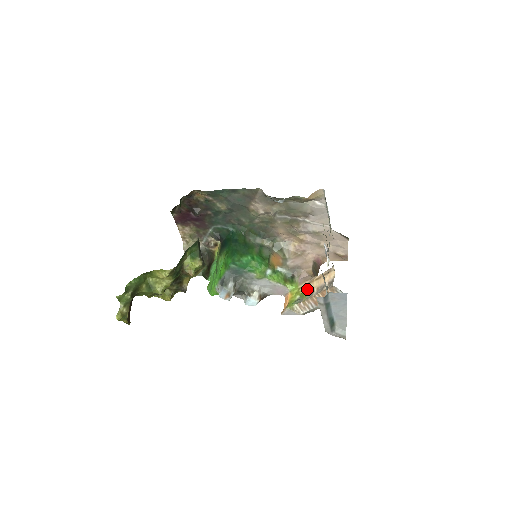
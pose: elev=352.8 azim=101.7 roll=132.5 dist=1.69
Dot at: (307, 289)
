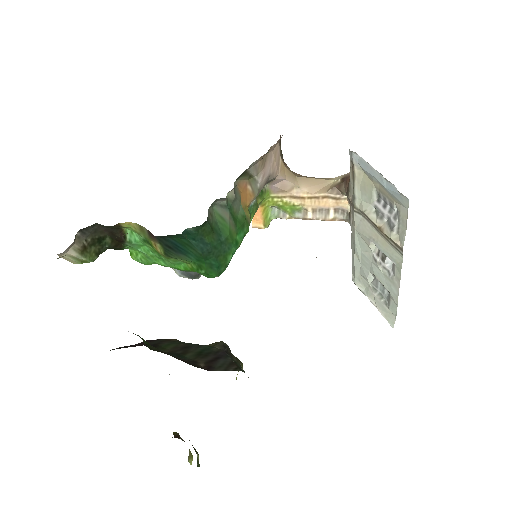
Dot at: (293, 205)
